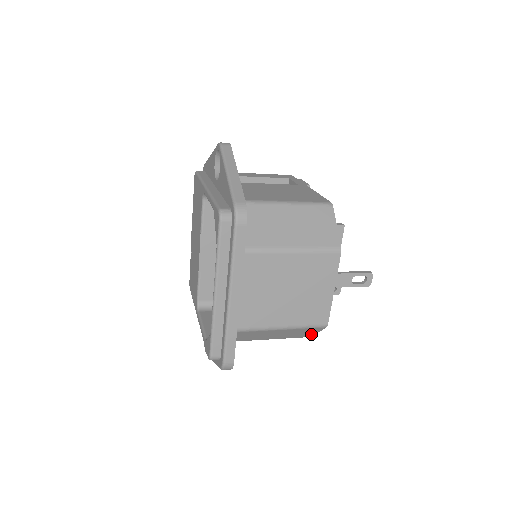
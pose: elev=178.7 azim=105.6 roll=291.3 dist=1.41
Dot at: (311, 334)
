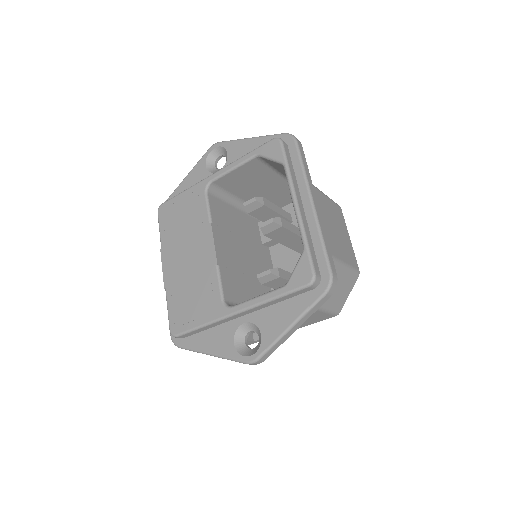
Dot at: (343, 300)
